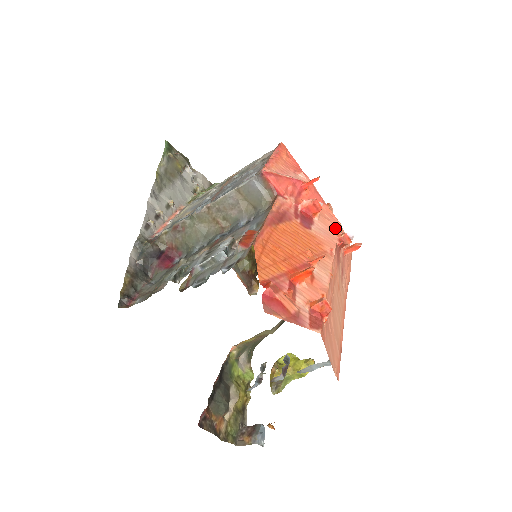
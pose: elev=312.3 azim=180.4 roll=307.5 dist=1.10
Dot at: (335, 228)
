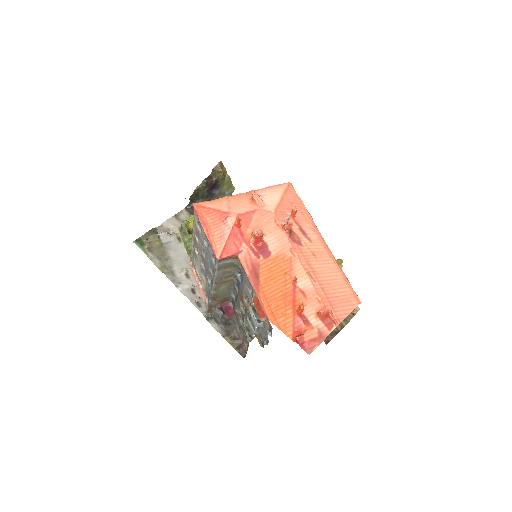
Dot at: (276, 224)
